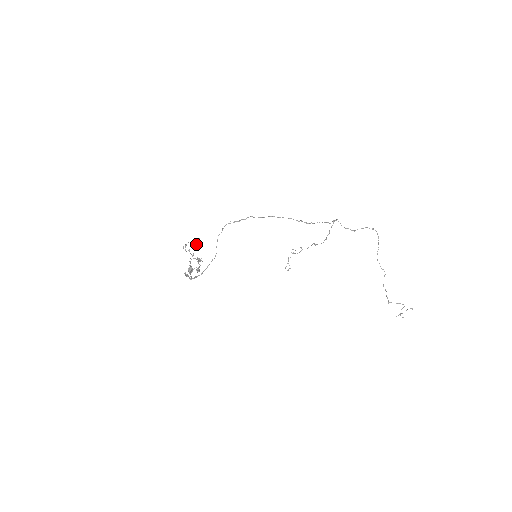
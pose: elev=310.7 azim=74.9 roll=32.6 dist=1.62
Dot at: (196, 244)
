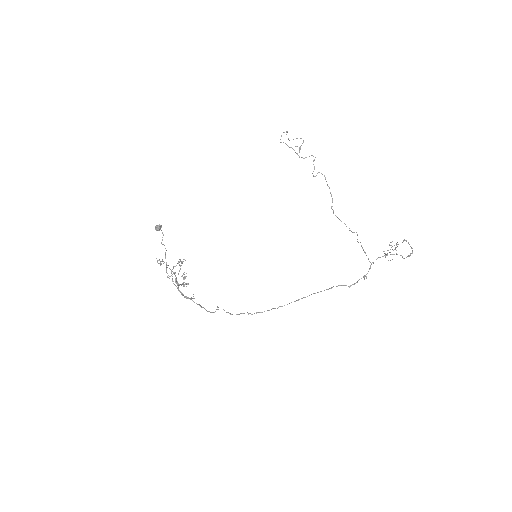
Dot at: occluded
